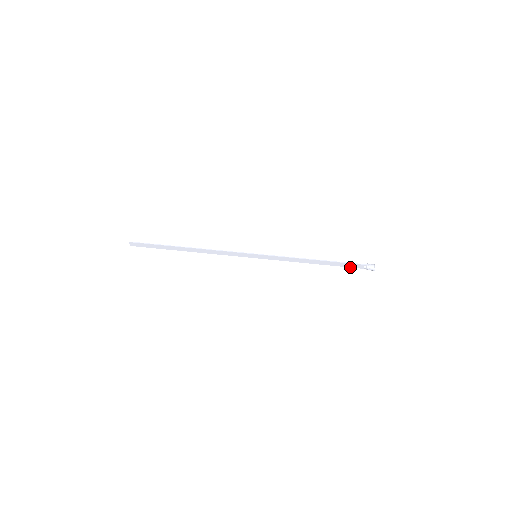
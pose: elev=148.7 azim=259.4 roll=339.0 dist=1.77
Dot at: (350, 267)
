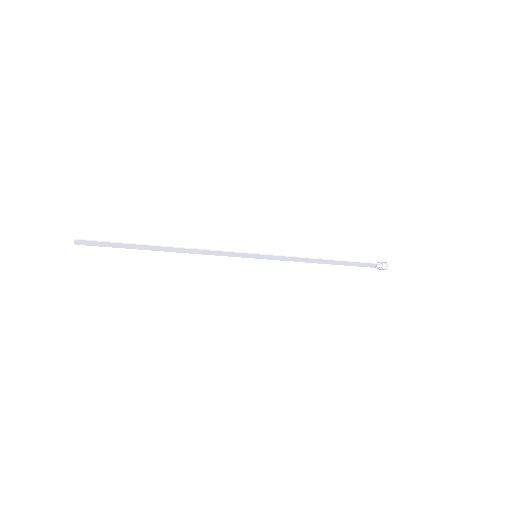
Dot at: (361, 266)
